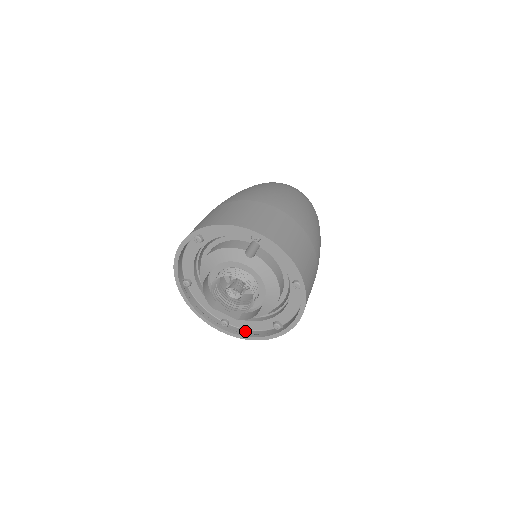
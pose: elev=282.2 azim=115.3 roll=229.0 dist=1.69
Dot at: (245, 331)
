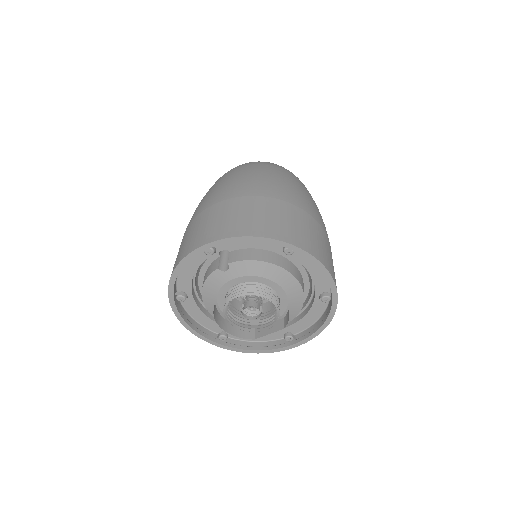
Dot at: (312, 327)
